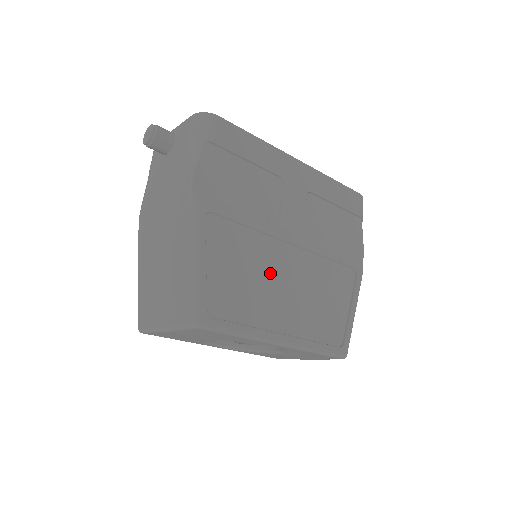
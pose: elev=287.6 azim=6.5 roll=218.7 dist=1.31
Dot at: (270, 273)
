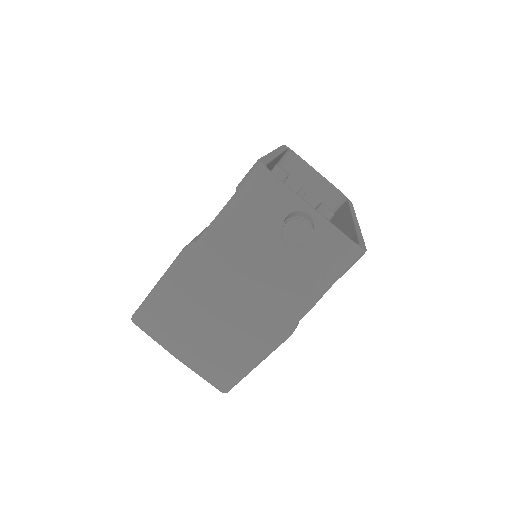
Dot at: occluded
